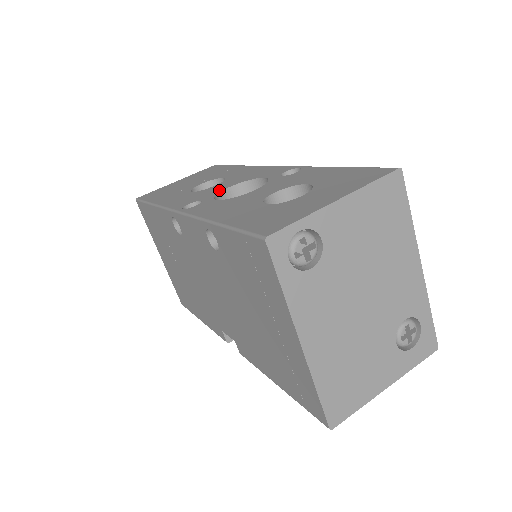
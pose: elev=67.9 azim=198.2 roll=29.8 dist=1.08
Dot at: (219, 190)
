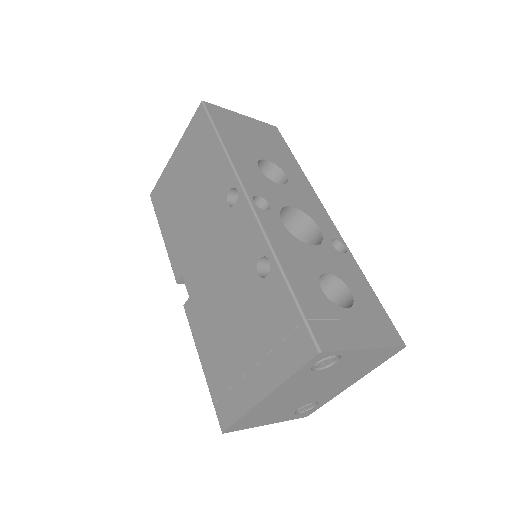
Dot at: (284, 202)
